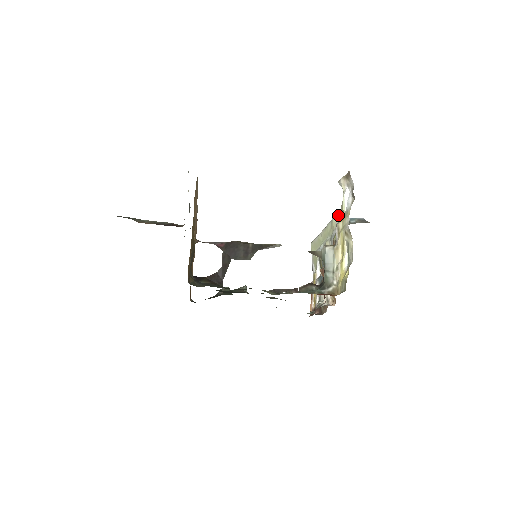
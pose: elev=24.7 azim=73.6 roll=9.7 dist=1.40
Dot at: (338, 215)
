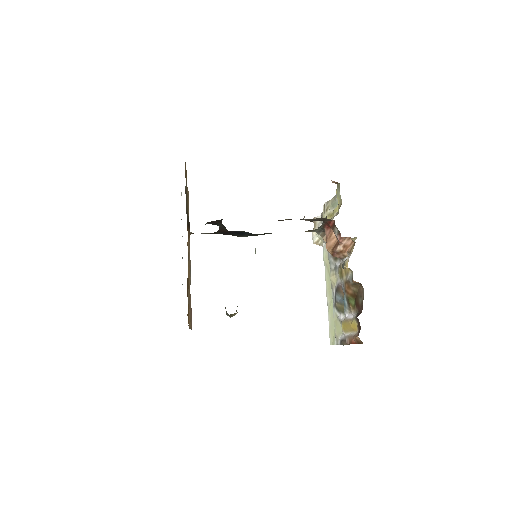
Dot at: (323, 242)
